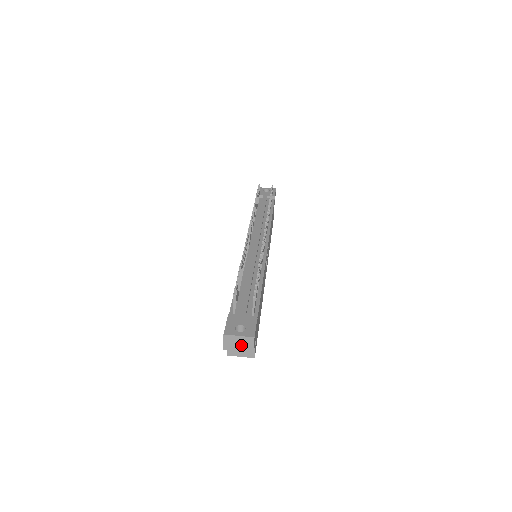
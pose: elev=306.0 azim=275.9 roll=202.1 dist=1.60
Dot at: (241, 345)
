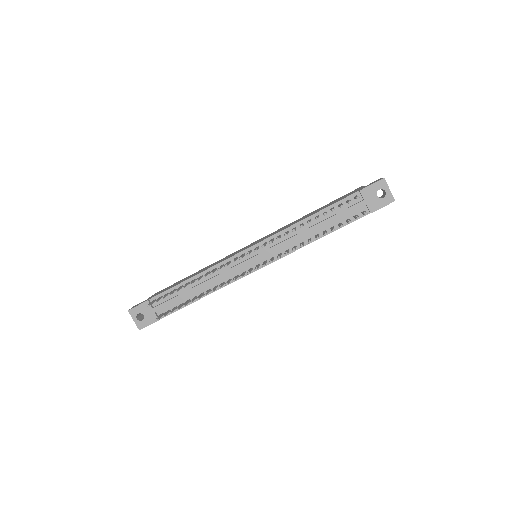
Dot at: occluded
